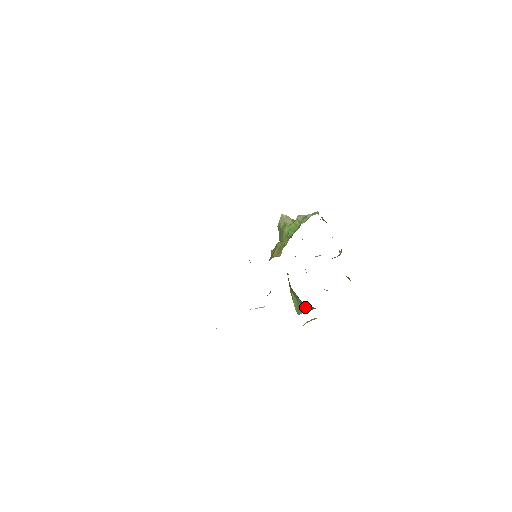
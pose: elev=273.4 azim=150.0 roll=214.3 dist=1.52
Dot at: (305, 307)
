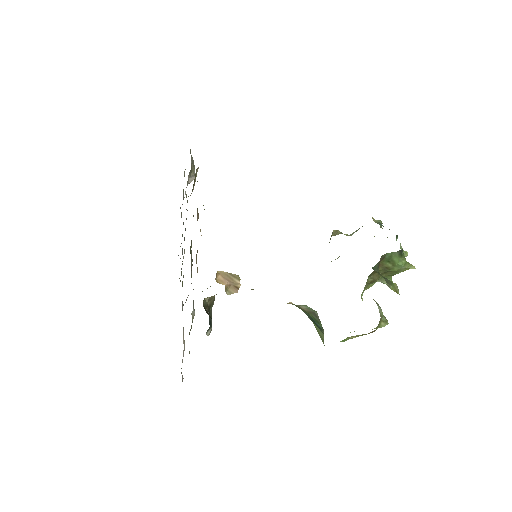
Dot at: (312, 320)
